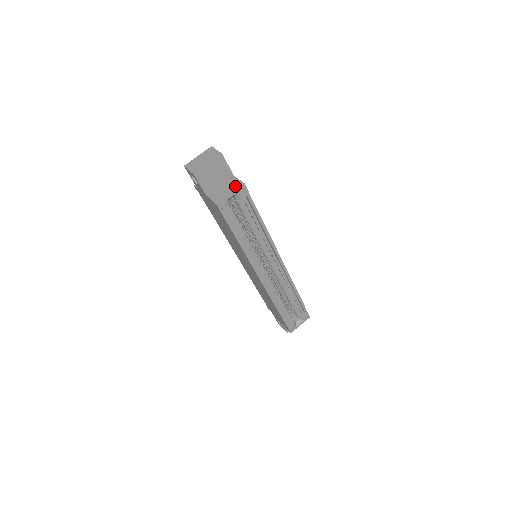
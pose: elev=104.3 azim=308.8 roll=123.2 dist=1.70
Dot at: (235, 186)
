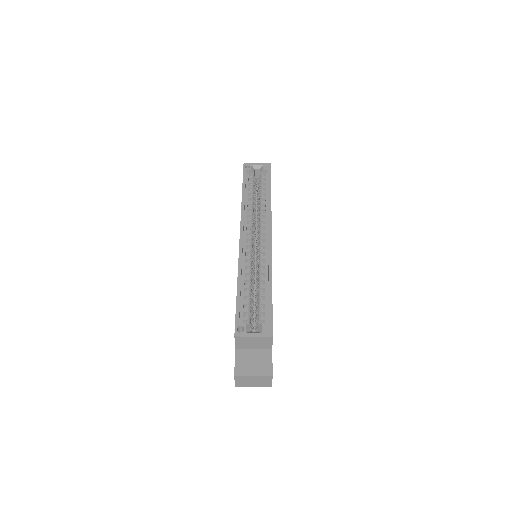
Dot at: occluded
